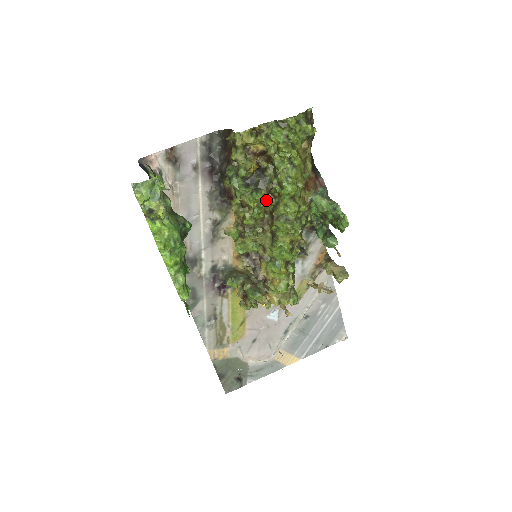
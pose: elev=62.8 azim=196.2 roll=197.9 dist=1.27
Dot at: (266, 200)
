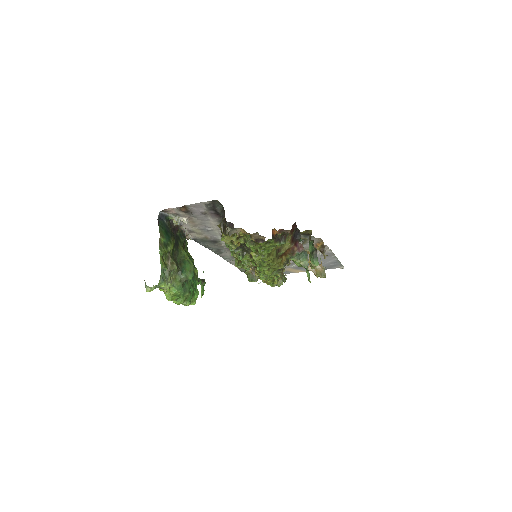
Dot at: (250, 260)
